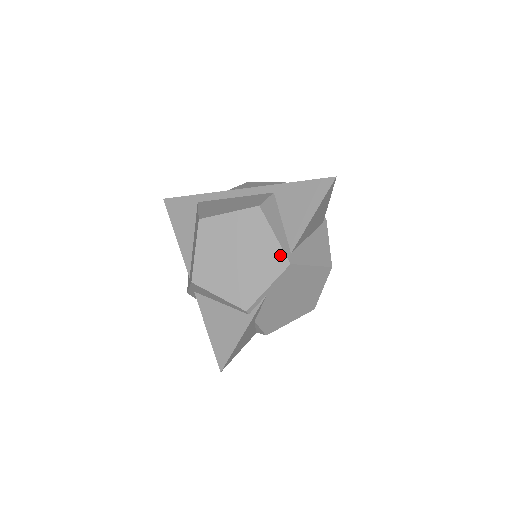
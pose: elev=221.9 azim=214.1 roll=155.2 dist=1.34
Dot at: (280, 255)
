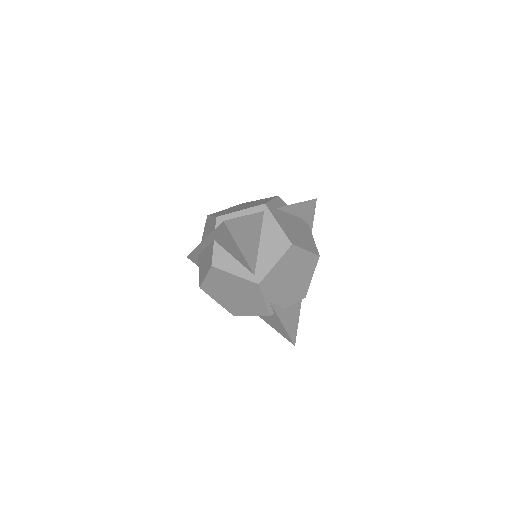
Dot at: (249, 283)
